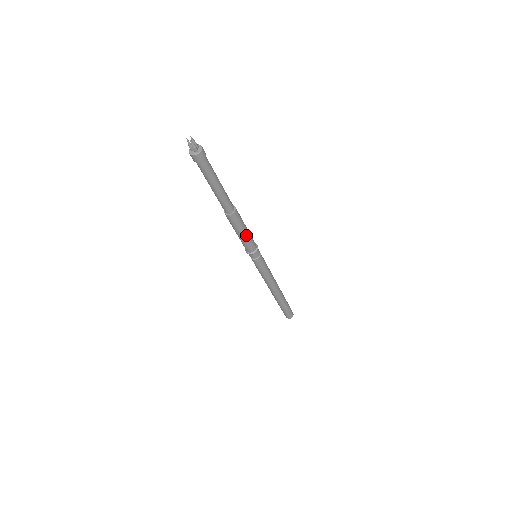
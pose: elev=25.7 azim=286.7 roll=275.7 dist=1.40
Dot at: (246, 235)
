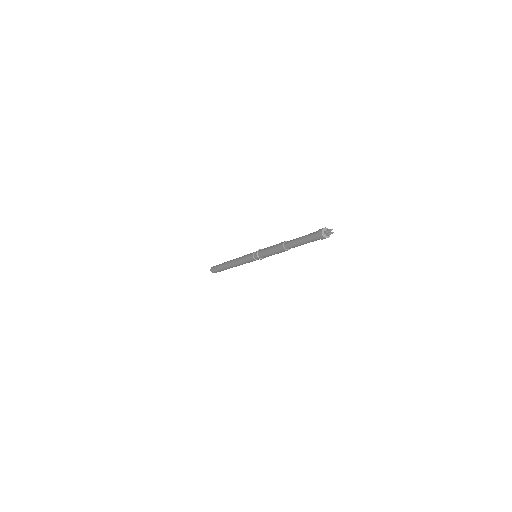
Dot at: occluded
